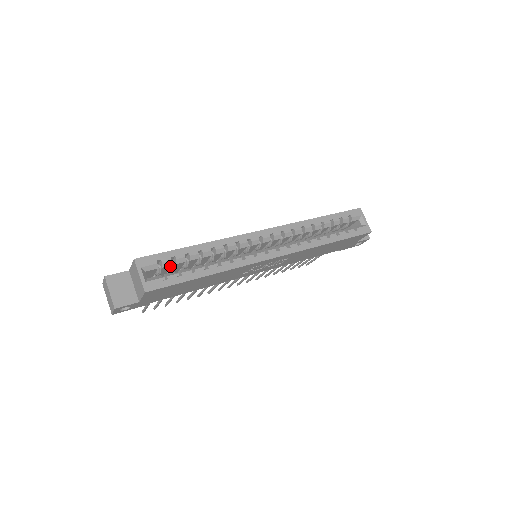
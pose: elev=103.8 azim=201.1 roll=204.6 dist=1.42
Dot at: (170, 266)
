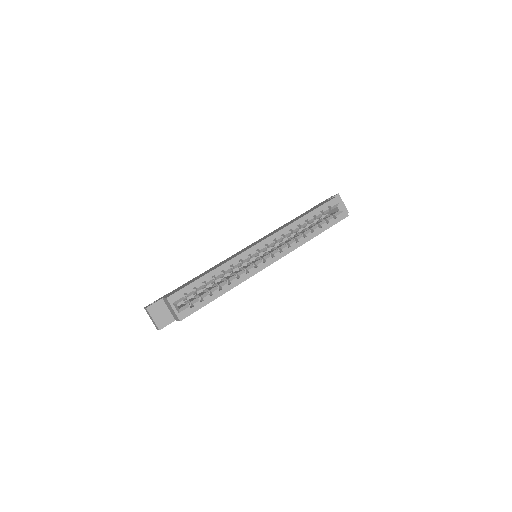
Dot at: (193, 293)
